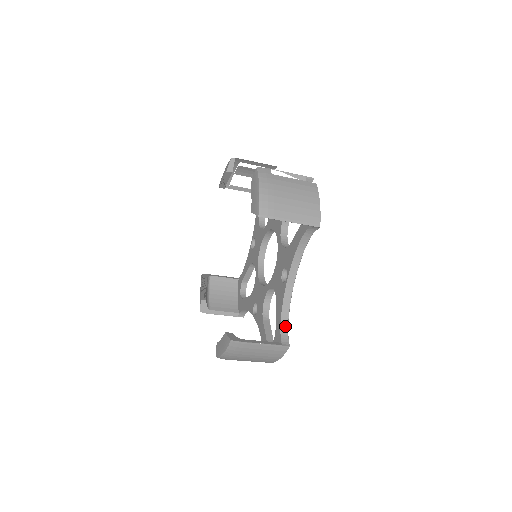
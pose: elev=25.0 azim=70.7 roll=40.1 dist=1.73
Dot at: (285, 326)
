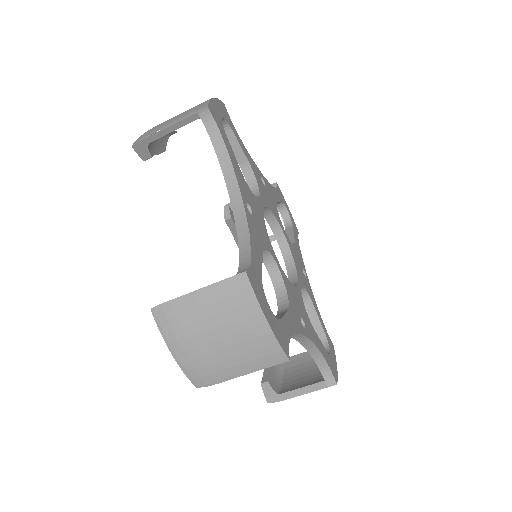
Dot at: (247, 261)
